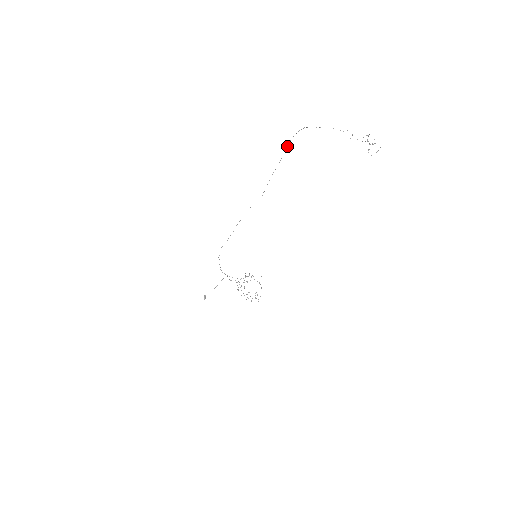
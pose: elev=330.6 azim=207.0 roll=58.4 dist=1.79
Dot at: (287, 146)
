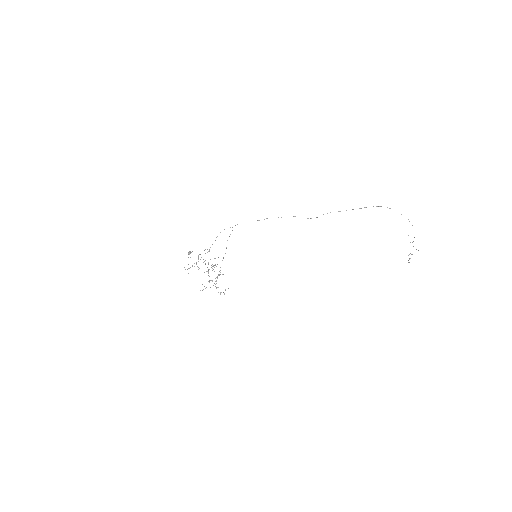
Dot at: occluded
